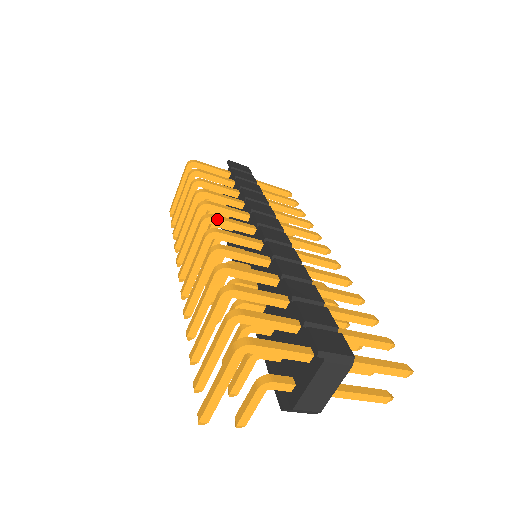
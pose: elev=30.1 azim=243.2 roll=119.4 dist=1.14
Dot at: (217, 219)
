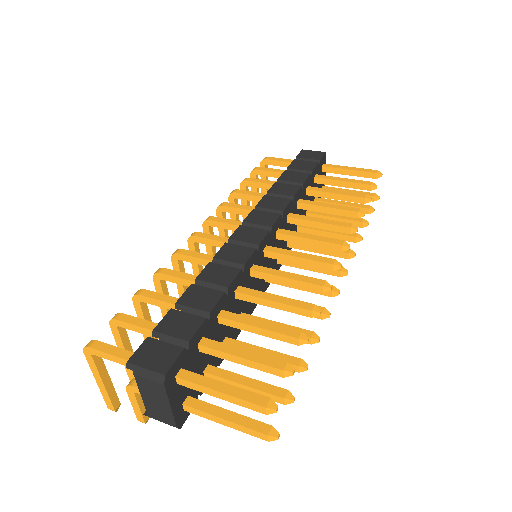
Dot at: (213, 221)
